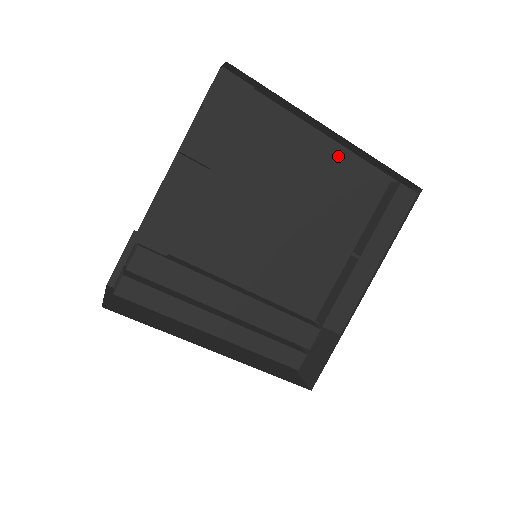
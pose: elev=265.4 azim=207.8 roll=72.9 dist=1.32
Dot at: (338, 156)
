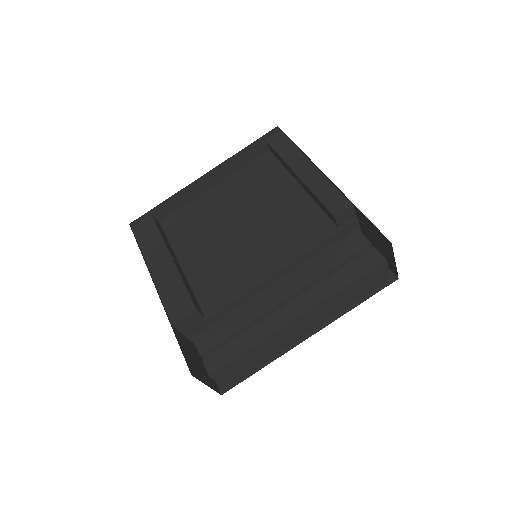
Dot at: (232, 181)
